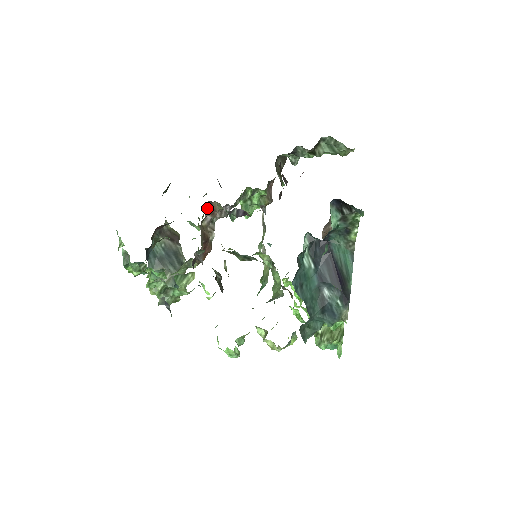
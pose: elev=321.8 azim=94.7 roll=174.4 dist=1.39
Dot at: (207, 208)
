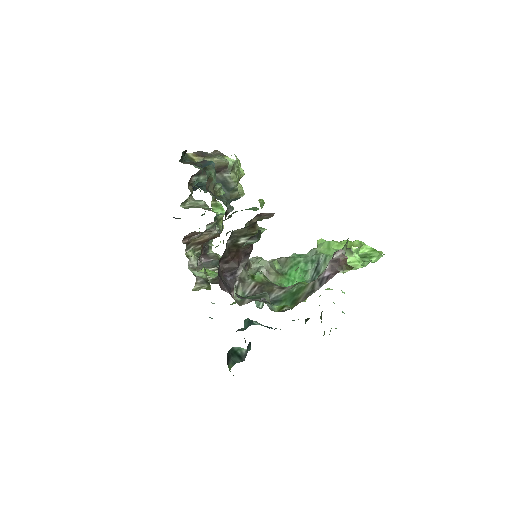
Dot at: (188, 237)
